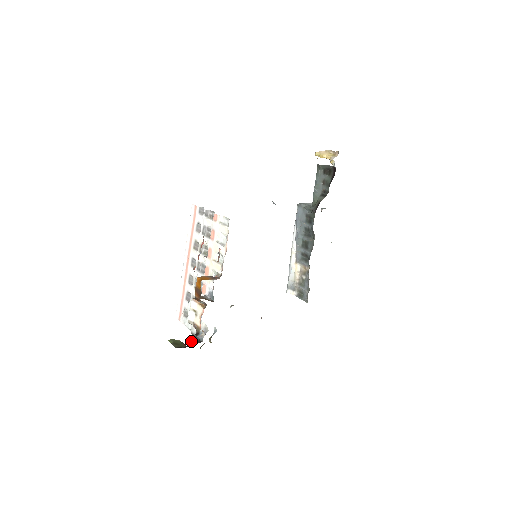
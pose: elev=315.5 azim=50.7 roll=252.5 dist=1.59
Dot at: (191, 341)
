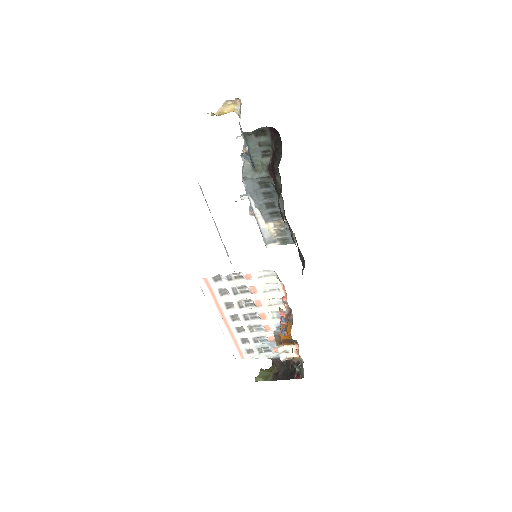
Dot at: (277, 364)
